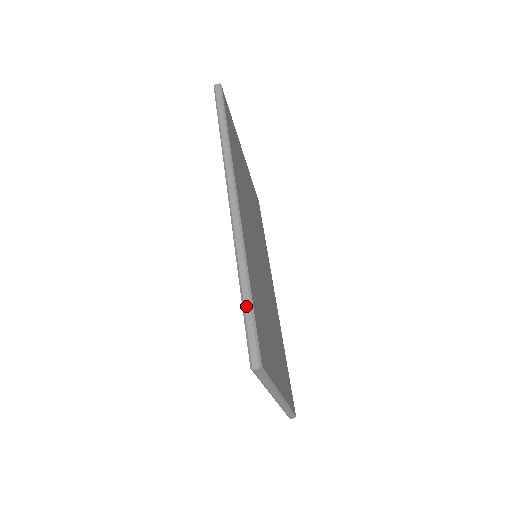
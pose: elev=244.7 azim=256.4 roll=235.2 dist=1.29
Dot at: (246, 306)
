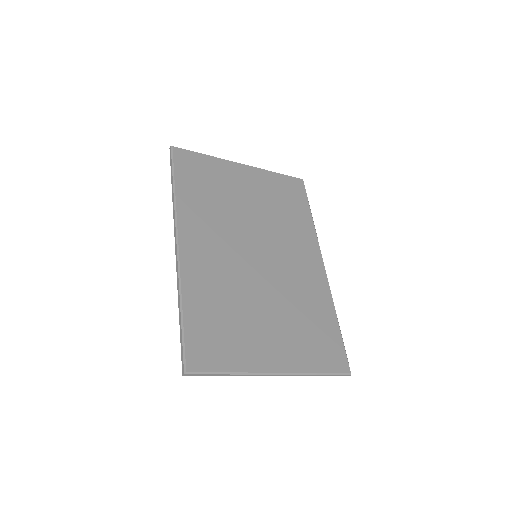
Dot at: (180, 329)
